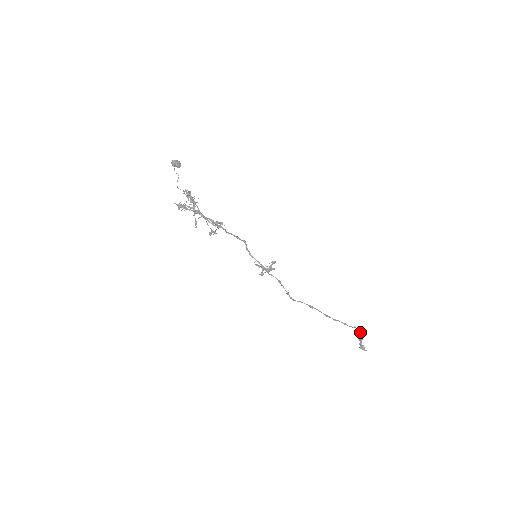
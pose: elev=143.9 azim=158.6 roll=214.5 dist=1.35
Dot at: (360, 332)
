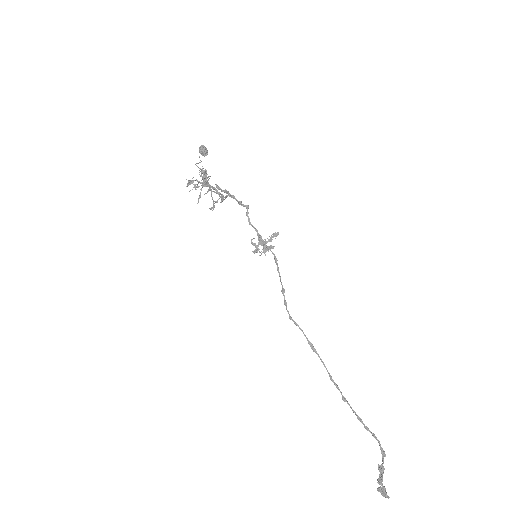
Dot at: (381, 449)
